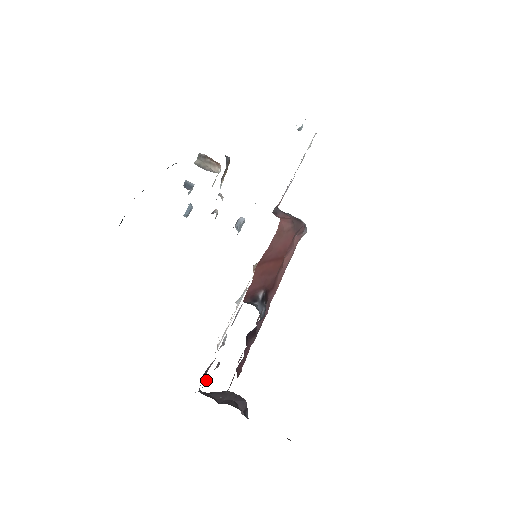
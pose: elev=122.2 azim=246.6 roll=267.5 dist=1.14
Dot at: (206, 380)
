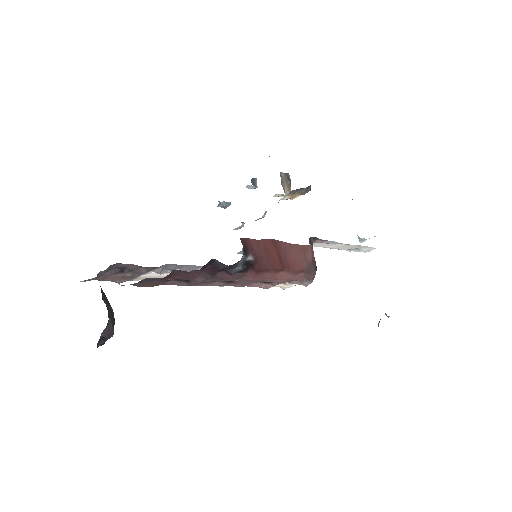
Dot at: (124, 265)
